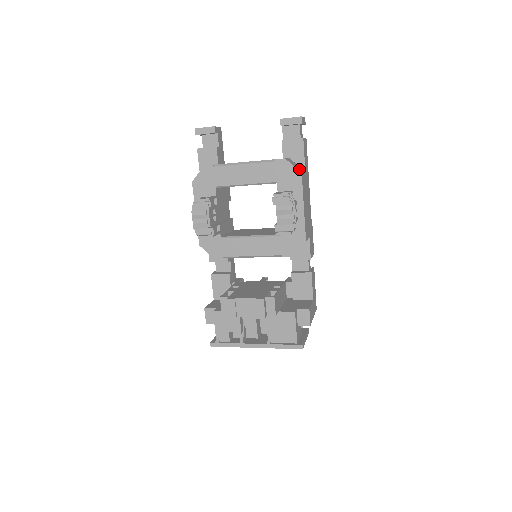
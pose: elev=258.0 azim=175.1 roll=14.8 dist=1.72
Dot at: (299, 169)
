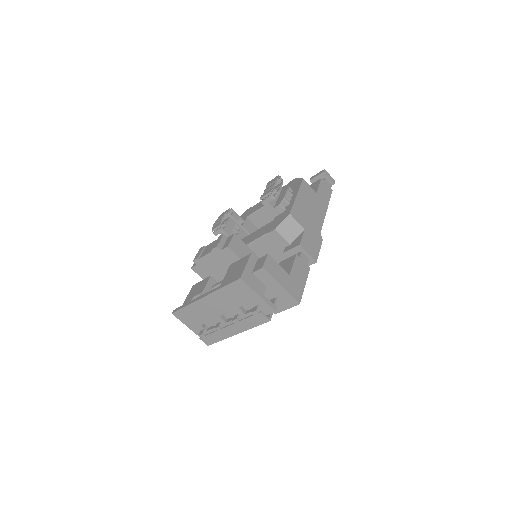
Dot at: occluded
